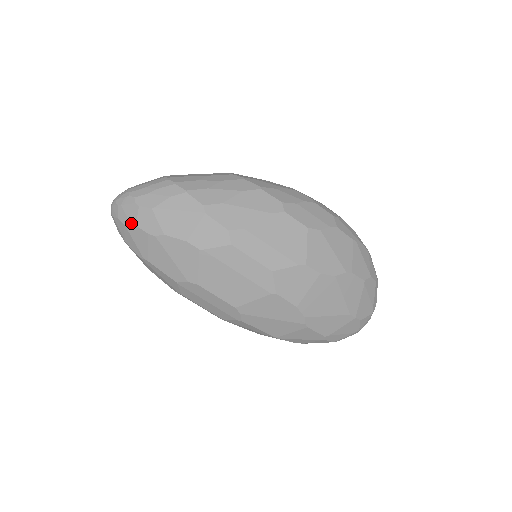
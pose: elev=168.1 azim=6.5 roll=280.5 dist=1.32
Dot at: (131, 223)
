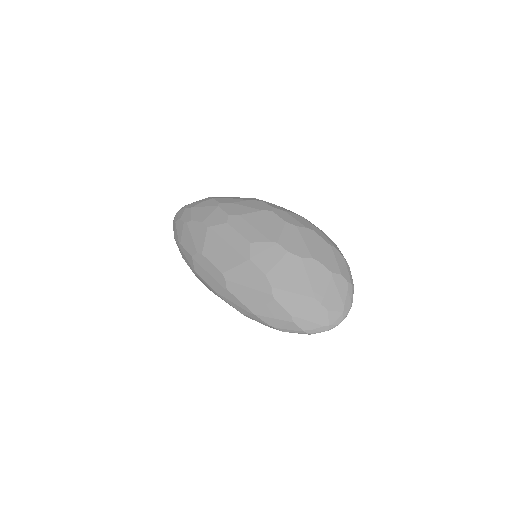
Dot at: (178, 219)
